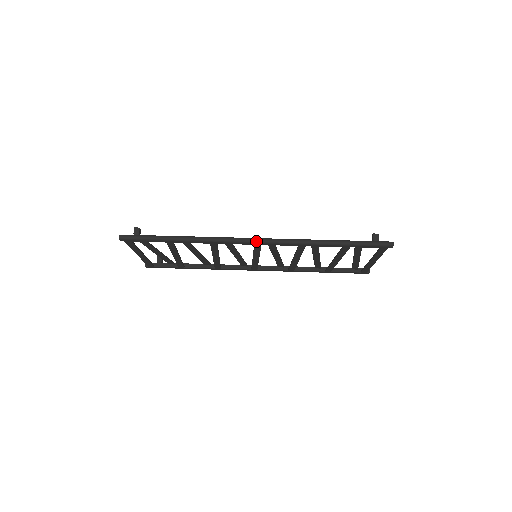
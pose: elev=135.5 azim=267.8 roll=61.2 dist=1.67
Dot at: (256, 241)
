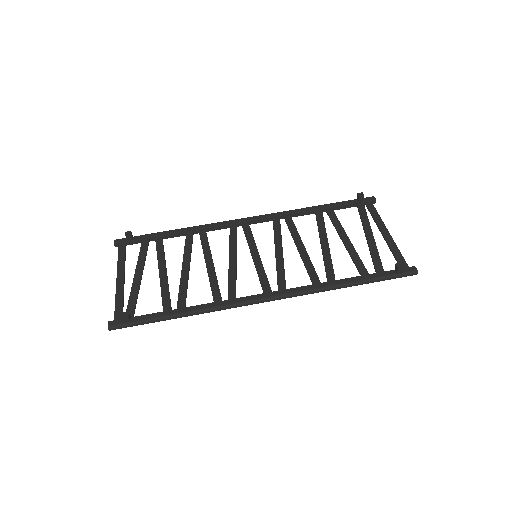
Dot at: occluded
